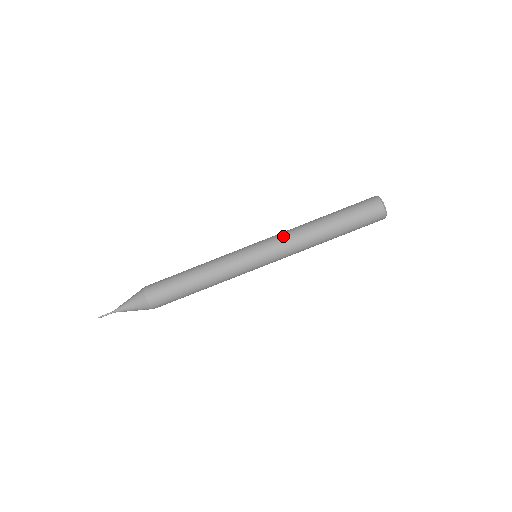
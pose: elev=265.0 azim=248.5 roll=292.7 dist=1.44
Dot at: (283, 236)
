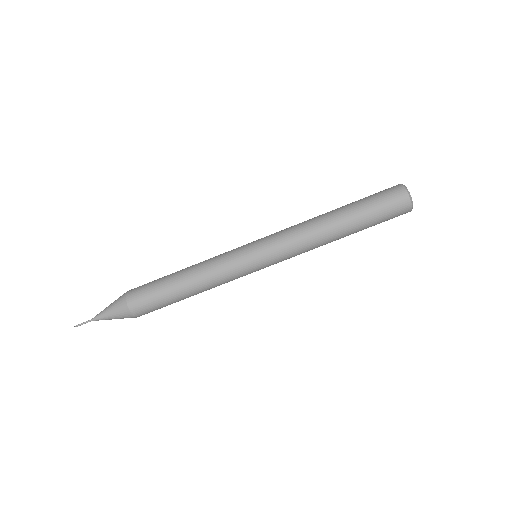
Dot at: (286, 229)
